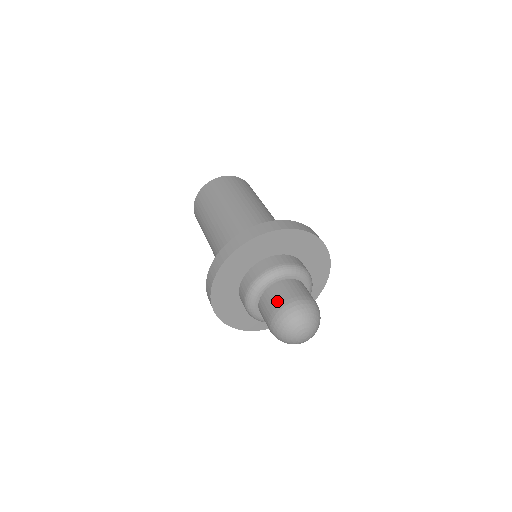
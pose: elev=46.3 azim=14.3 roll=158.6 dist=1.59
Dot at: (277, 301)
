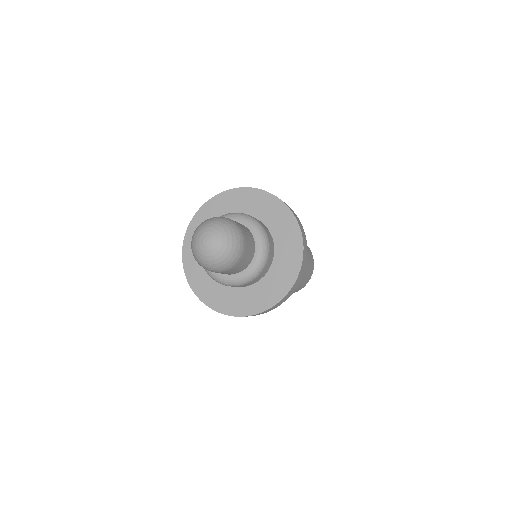
Dot at: occluded
